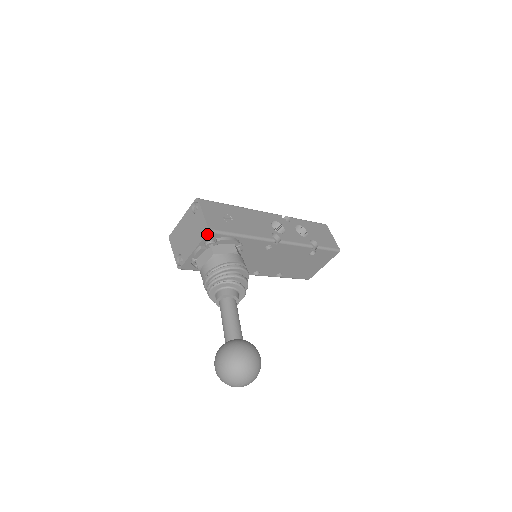
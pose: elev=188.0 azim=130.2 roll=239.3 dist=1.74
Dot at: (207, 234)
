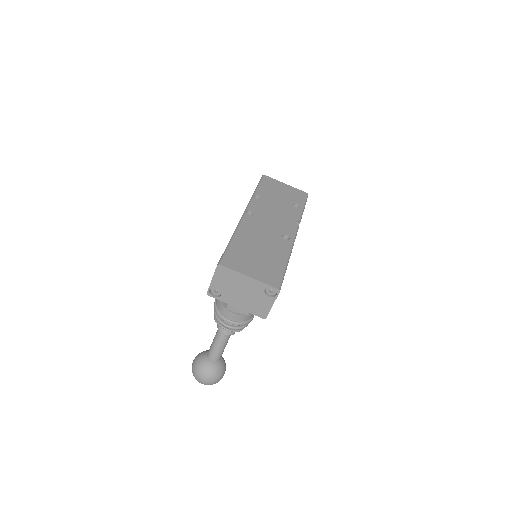
Dot at: (261, 317)
